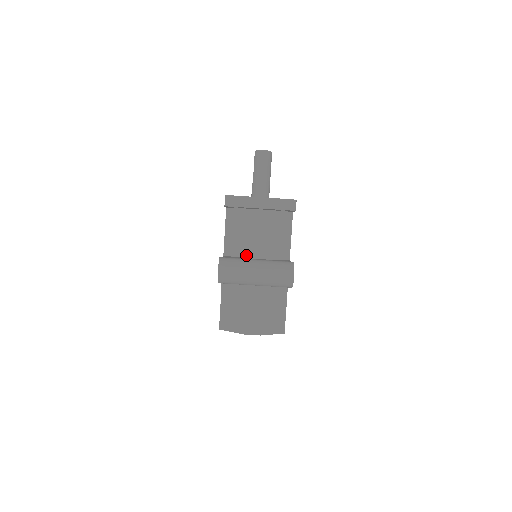
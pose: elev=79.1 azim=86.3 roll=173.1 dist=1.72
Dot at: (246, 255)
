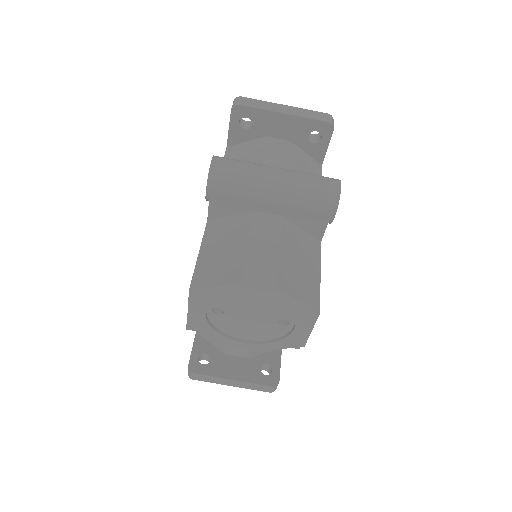
Dot at: occluded
